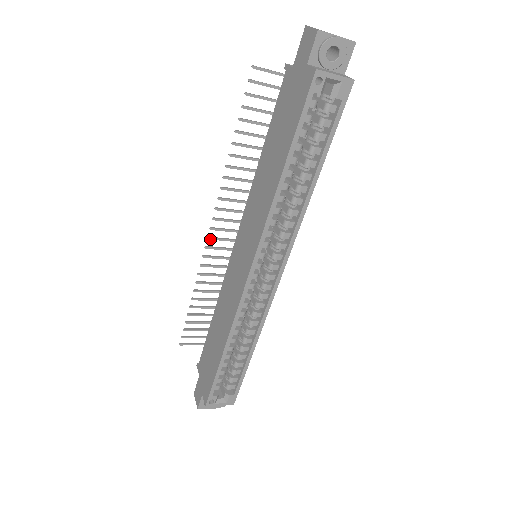
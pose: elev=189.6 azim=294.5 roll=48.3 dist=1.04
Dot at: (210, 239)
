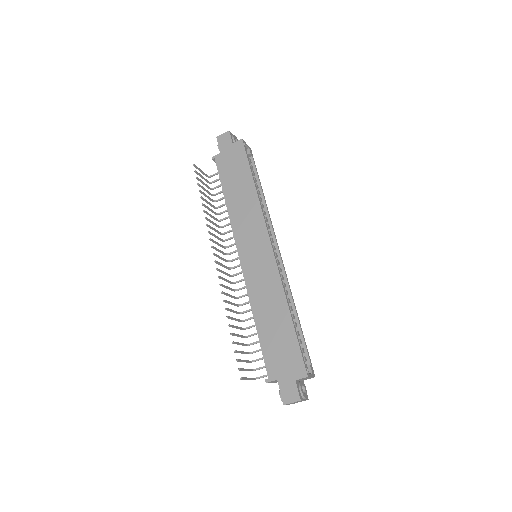
Dot at: (218, 270)
